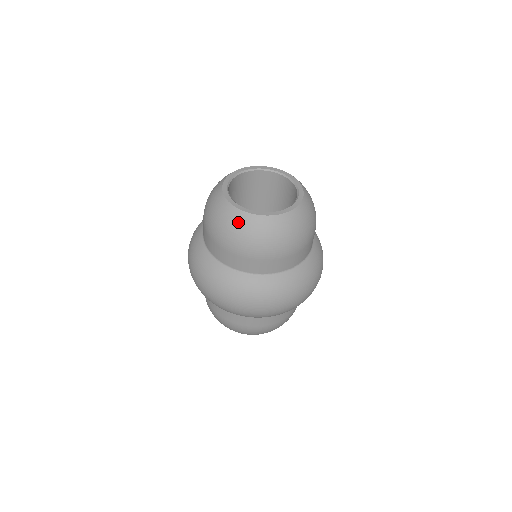
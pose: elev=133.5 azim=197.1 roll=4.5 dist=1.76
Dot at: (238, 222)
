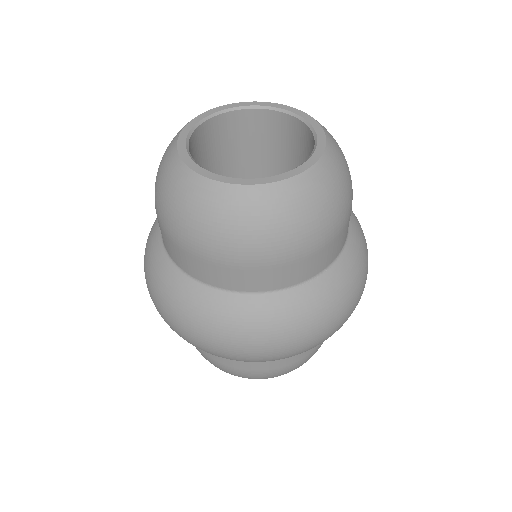
Dot at: (273, 206)
